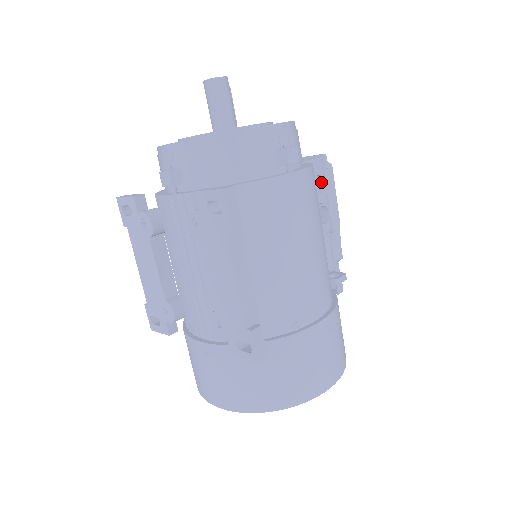
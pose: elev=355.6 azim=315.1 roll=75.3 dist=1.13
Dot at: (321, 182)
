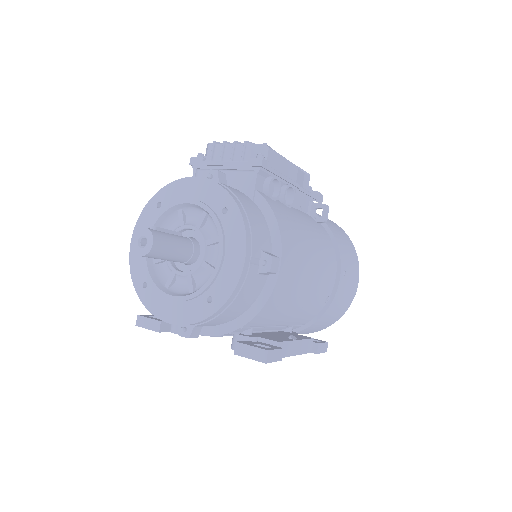
Dot at: occluded
